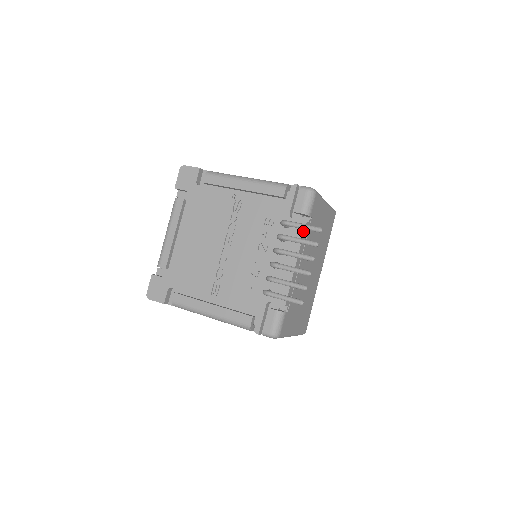
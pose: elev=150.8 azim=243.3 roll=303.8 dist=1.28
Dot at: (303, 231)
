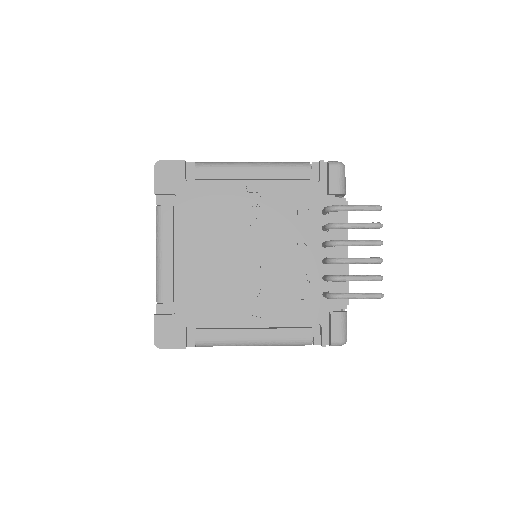
Dot at: (346, 214)
